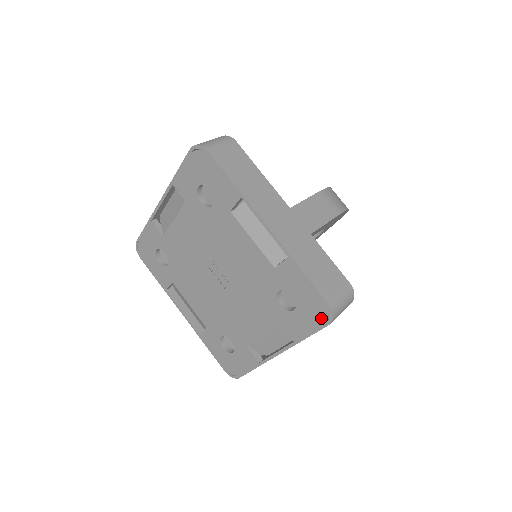
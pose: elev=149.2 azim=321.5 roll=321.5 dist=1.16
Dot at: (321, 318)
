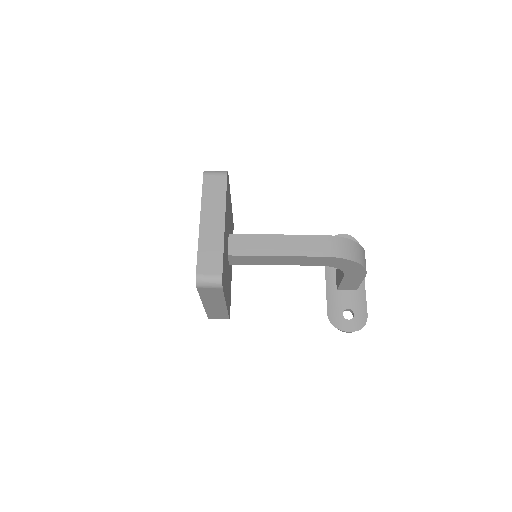
Dot at: occluded
